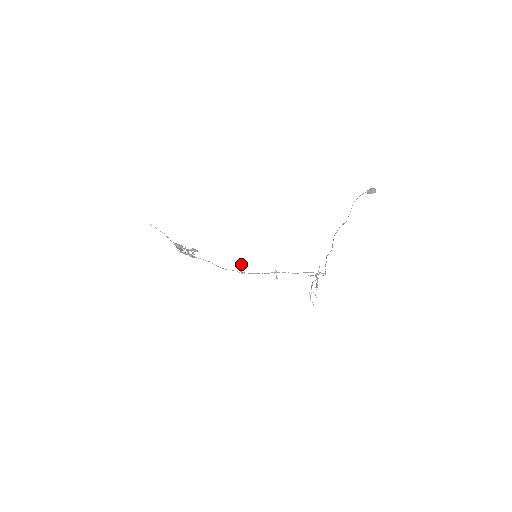
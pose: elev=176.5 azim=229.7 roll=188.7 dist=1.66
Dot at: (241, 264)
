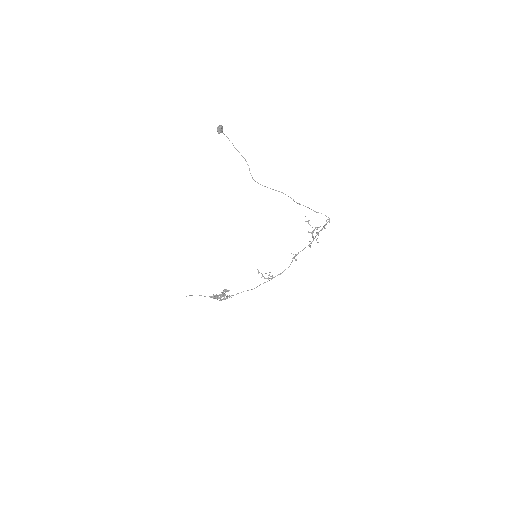
Dot at: (269, 274)
